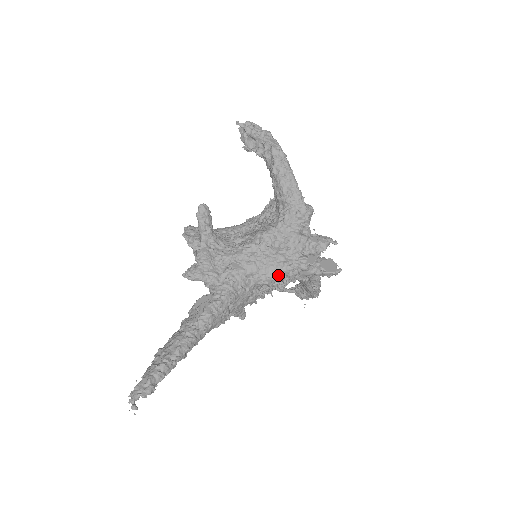
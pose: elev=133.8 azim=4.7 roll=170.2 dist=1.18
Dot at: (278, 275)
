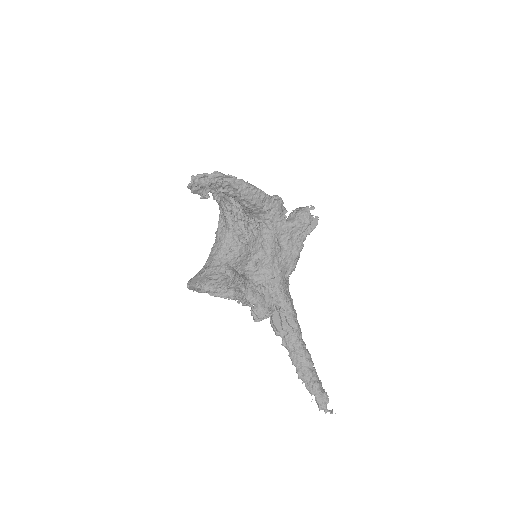
Dot at: (297, 259)
